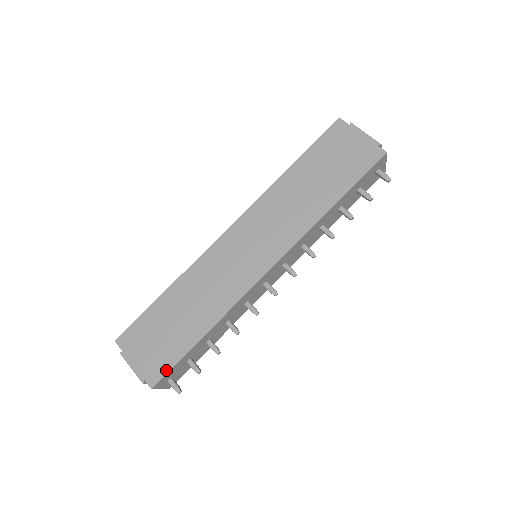
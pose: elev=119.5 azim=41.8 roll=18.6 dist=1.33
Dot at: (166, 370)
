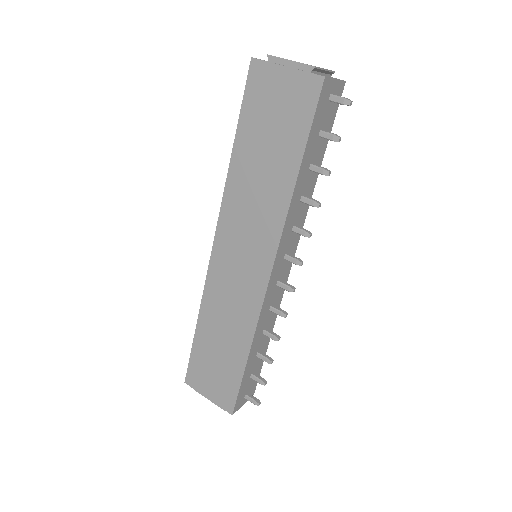
Dot at: (234, 397)
